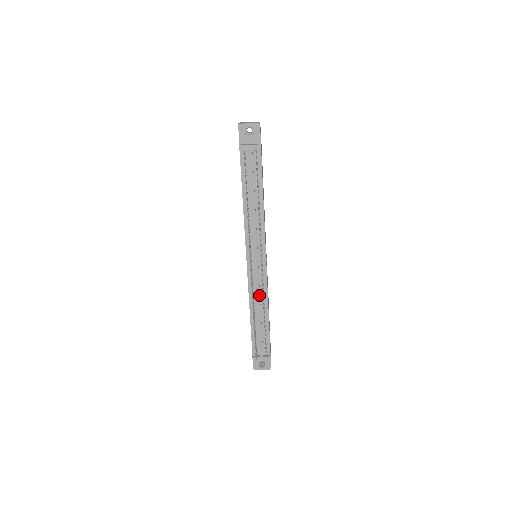
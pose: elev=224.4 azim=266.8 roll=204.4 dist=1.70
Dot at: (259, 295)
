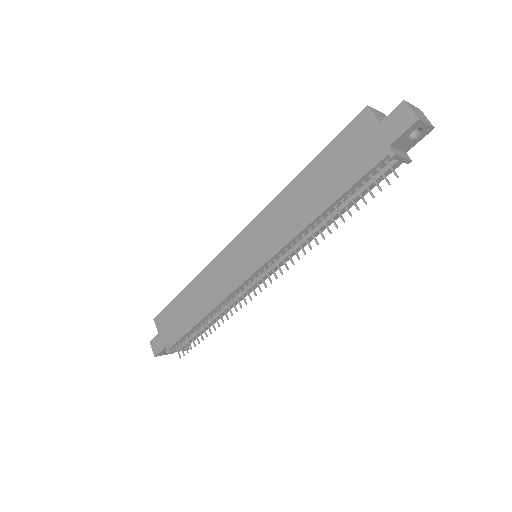
Dot at: occluded
